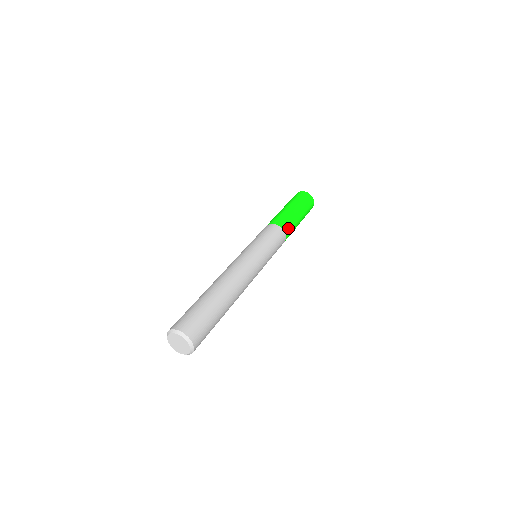
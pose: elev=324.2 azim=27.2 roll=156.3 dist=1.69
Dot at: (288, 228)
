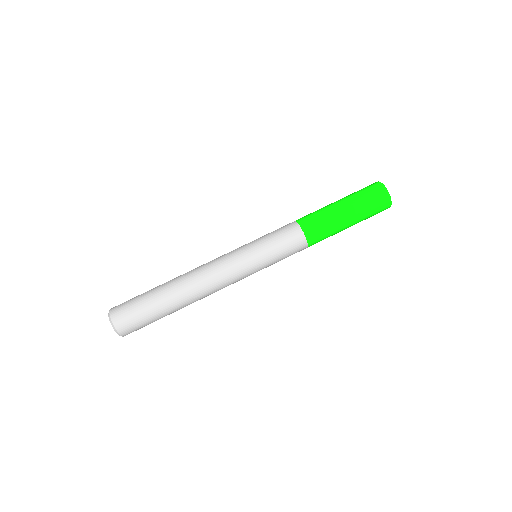
Dot at: (317, 241)
